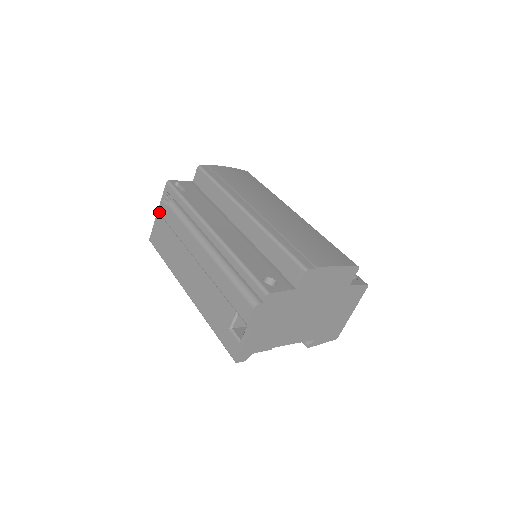
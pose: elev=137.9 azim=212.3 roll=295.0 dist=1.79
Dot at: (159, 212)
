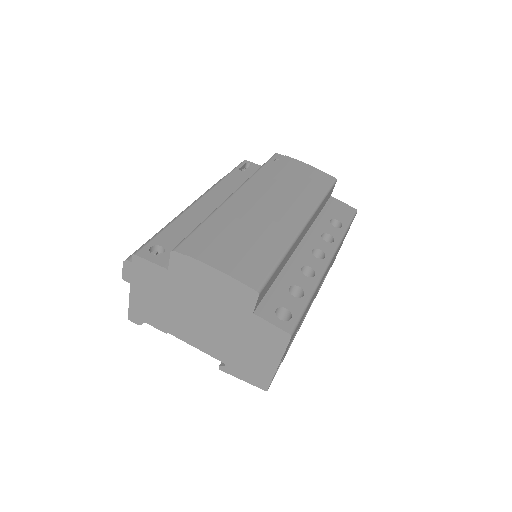
Dot at: occluded
